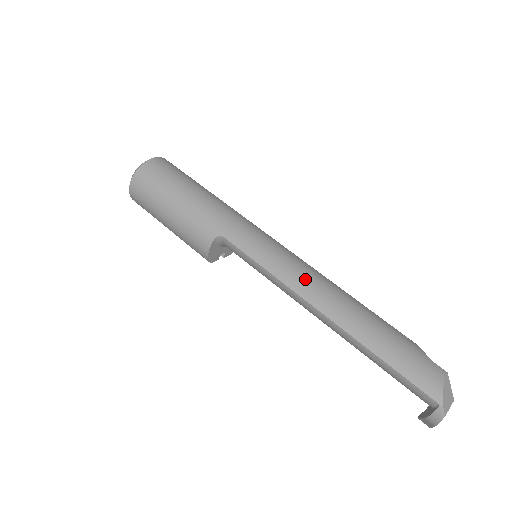
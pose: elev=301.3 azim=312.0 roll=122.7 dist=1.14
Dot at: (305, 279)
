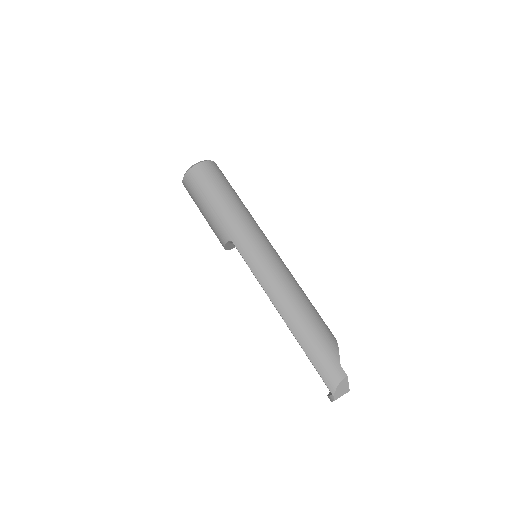
Dot at: (277, 288)
